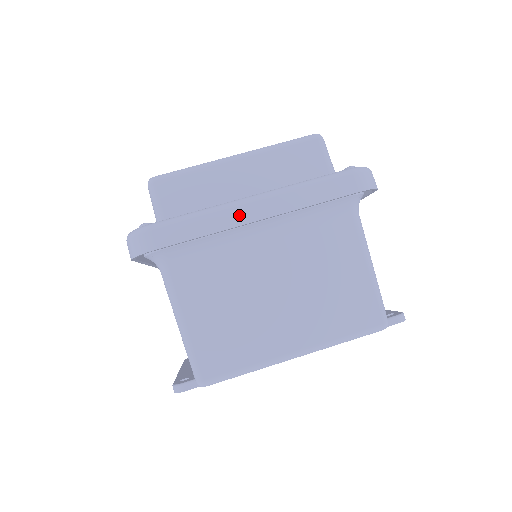
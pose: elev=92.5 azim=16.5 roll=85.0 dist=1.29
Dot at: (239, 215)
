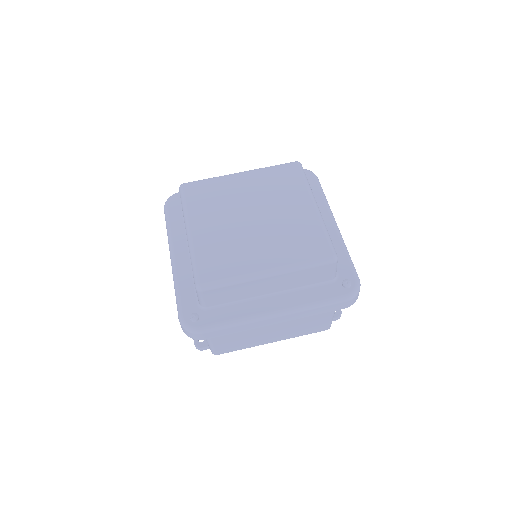
Dot at: (263, 323)
